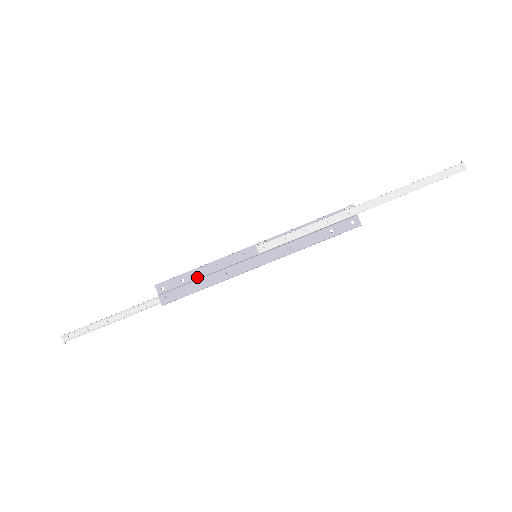
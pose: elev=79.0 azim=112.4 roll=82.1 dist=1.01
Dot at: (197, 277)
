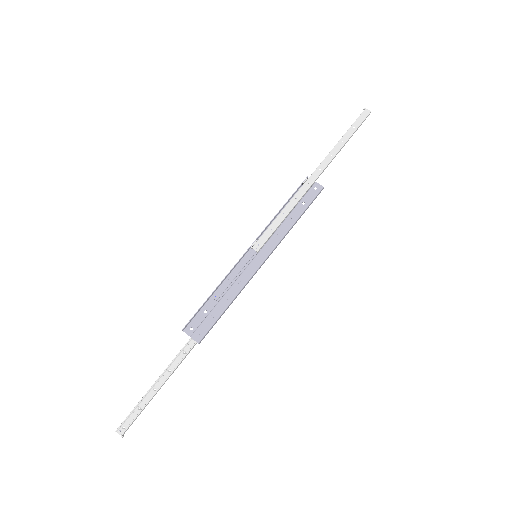
Dot at: (216, 302)
